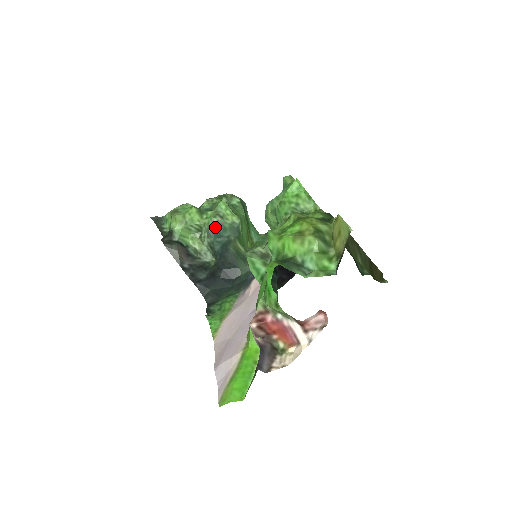
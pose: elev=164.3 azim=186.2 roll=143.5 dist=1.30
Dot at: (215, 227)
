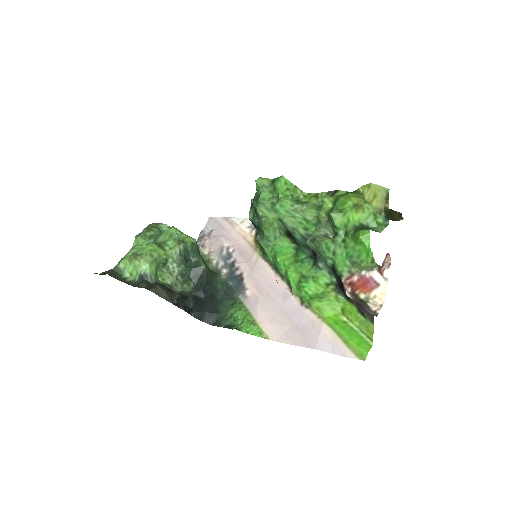
Dot at: (183, 253)
